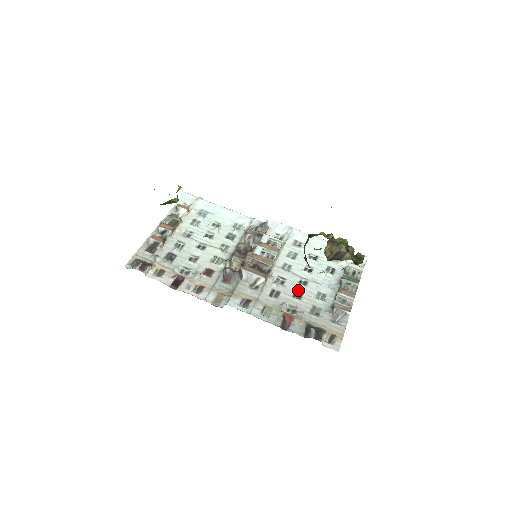
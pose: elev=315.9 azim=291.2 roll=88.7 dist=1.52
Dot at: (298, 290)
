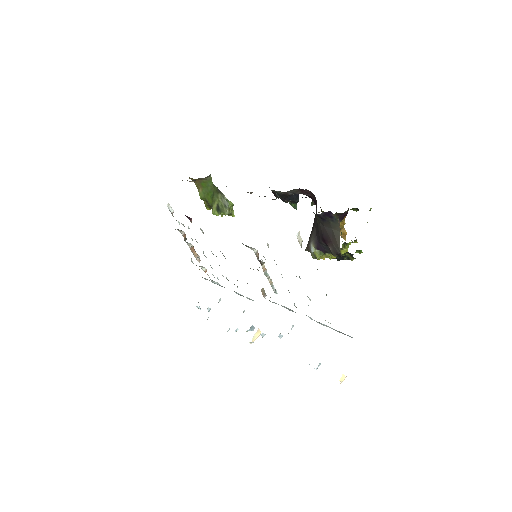
Dot at: occluded
